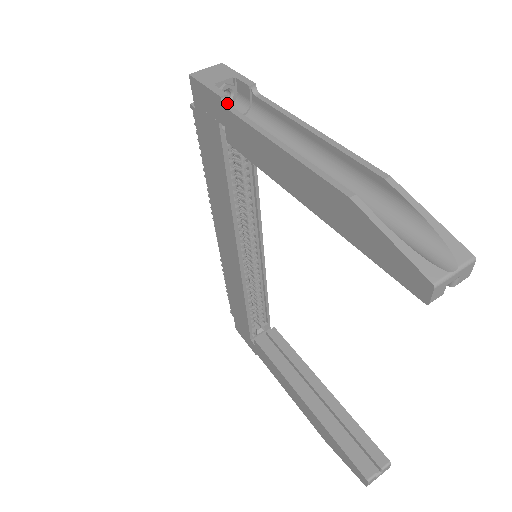
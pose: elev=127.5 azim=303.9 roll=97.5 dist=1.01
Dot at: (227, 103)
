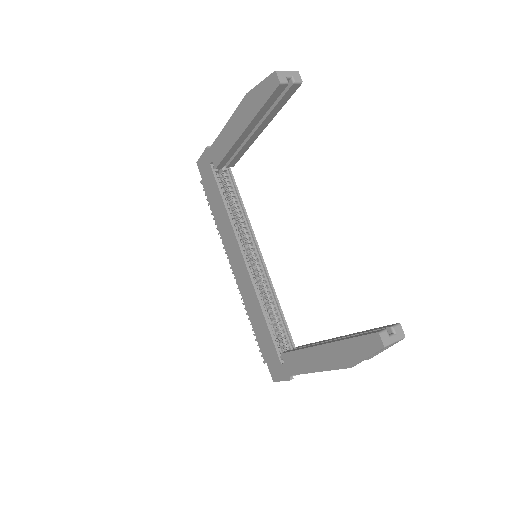
Dot at: occluded
